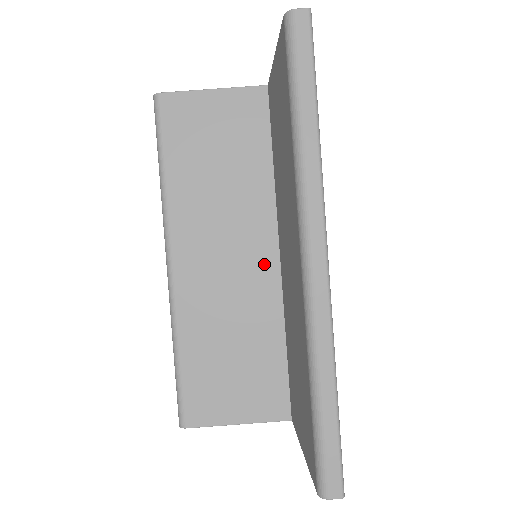
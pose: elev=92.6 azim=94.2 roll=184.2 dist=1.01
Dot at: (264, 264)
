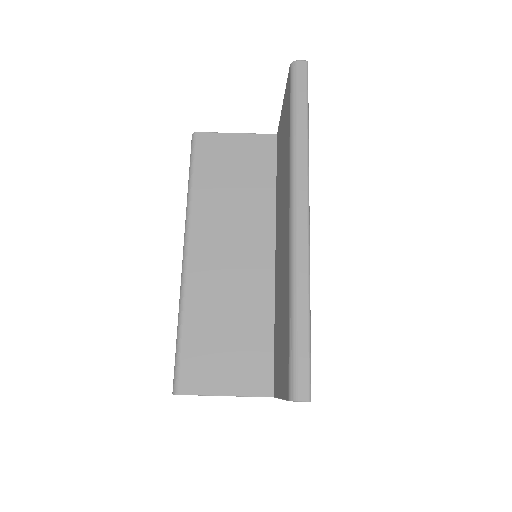
Dot at: (262, 260)
